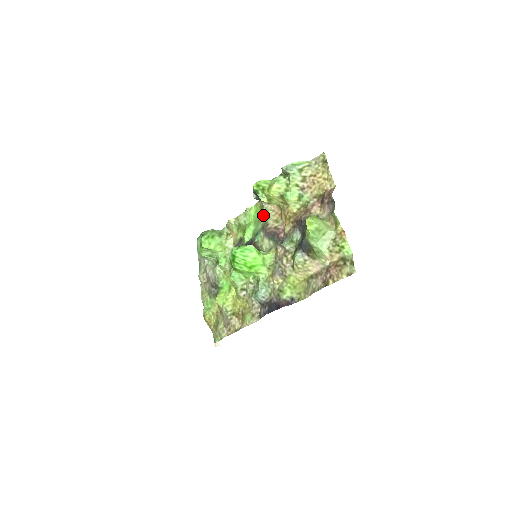
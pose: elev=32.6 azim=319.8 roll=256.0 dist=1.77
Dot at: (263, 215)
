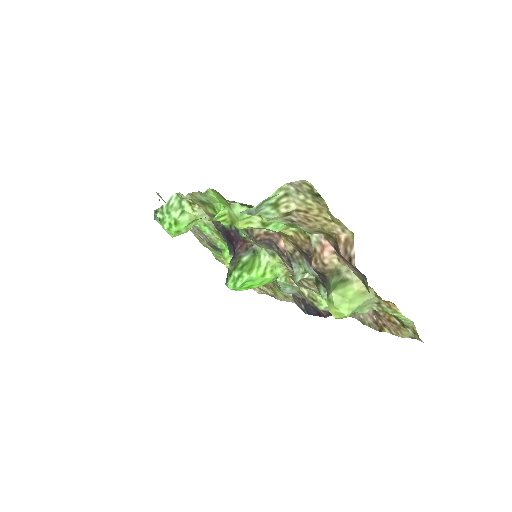
Dot at: occluded
